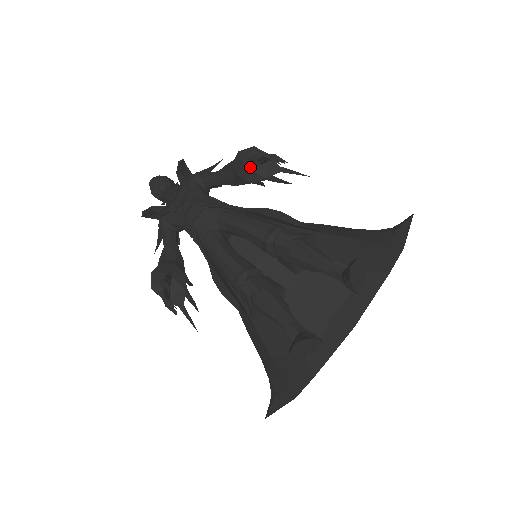
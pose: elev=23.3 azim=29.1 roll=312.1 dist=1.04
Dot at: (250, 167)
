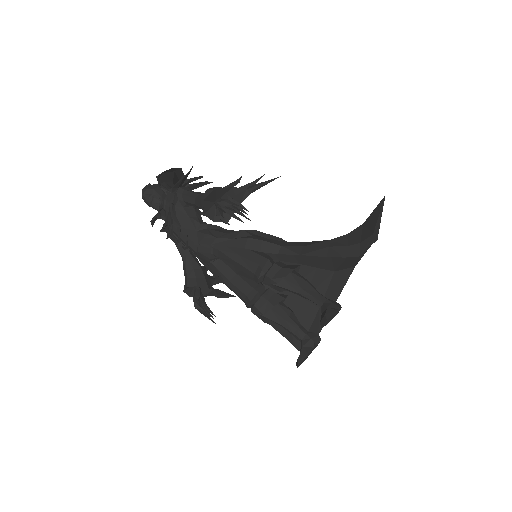
Dot at: occluded
